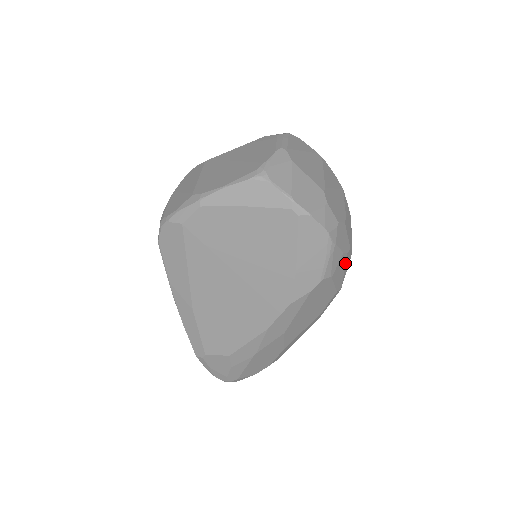
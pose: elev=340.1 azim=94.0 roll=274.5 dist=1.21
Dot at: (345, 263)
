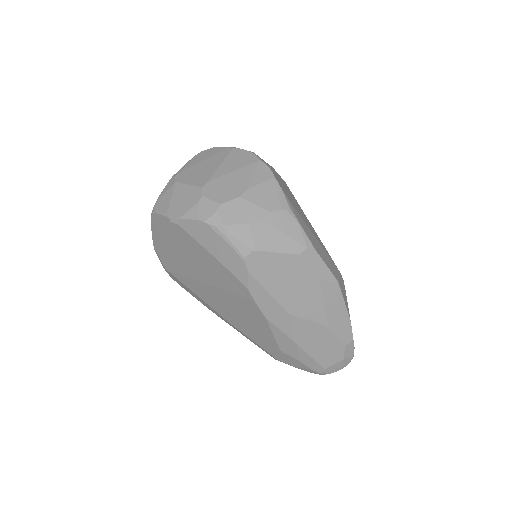
Dot at: (274, 228)
